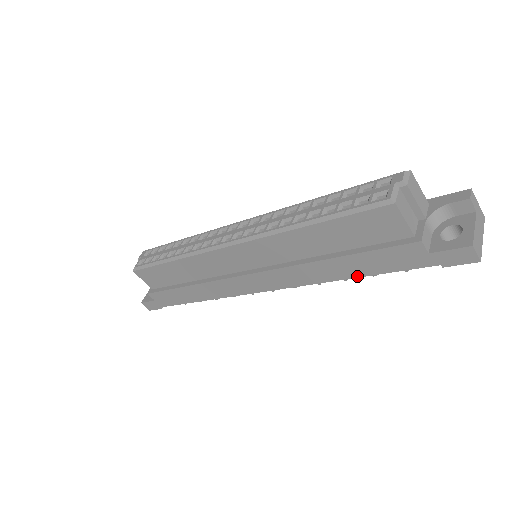
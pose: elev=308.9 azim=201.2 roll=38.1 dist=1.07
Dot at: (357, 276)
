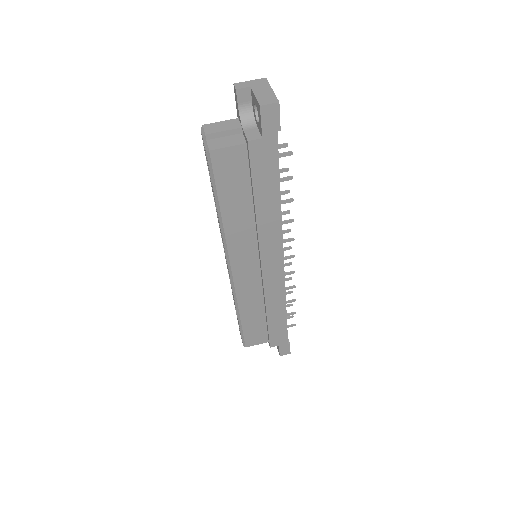
Dot at: (279, 194)
